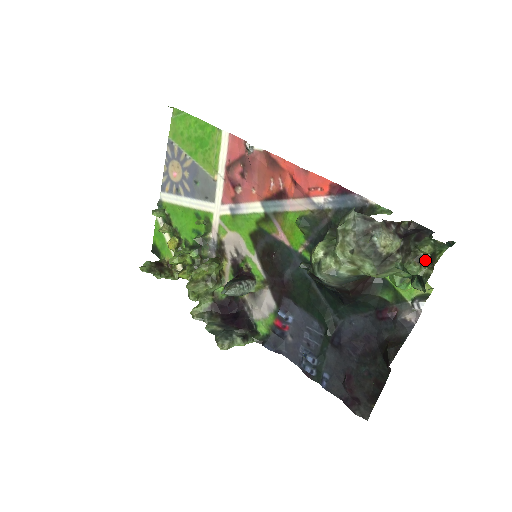
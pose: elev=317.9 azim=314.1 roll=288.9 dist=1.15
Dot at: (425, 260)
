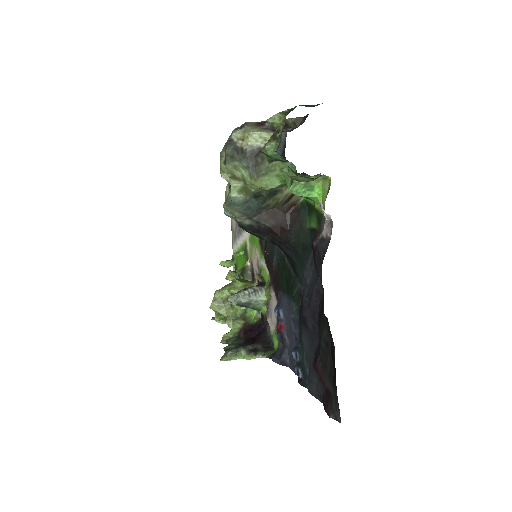
Dot at: (280, 133)
